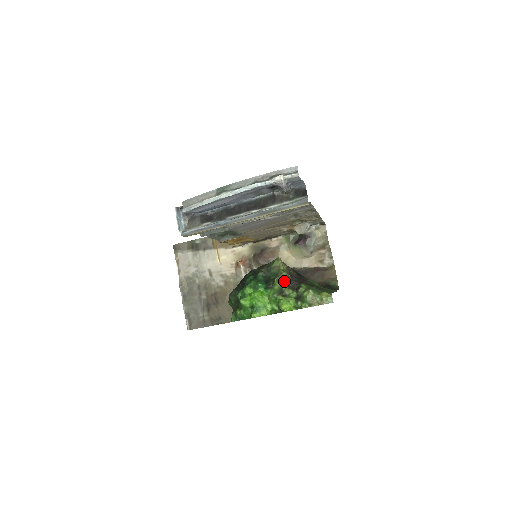
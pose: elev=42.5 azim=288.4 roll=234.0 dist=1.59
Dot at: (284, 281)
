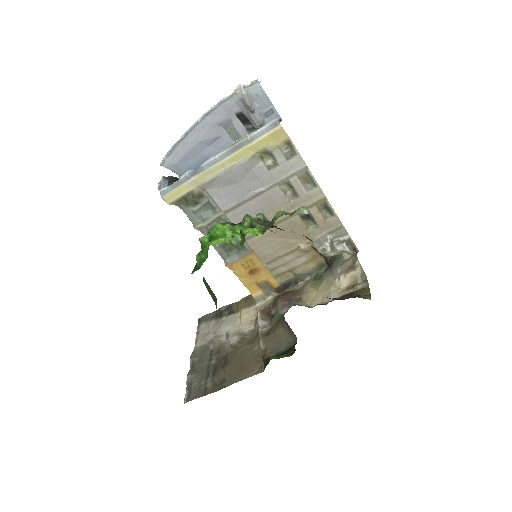
Dot at: (258, 219)
